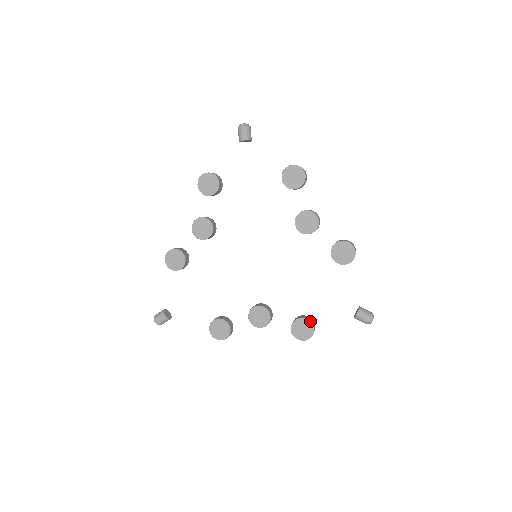
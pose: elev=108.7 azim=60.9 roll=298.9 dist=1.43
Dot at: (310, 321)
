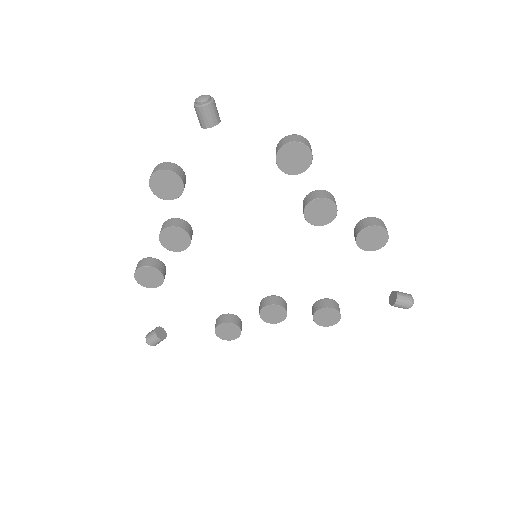
Dot at: (335, 309)
